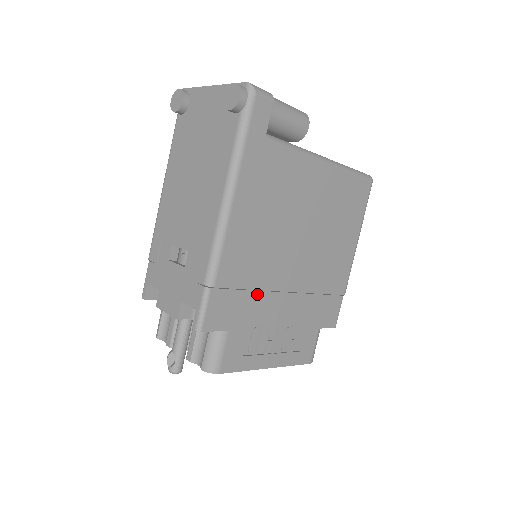
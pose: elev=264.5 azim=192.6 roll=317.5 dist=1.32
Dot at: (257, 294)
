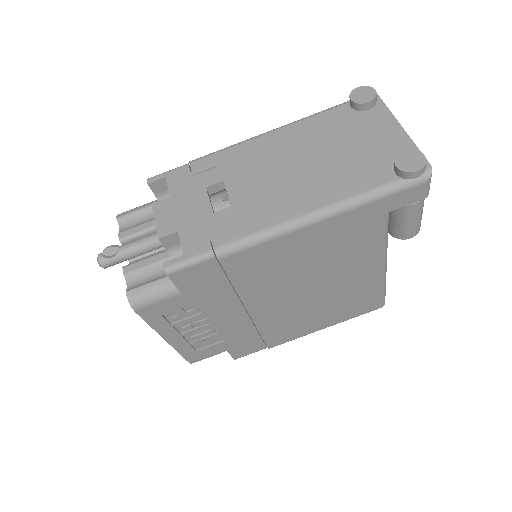
Dot at: (231, 292)
